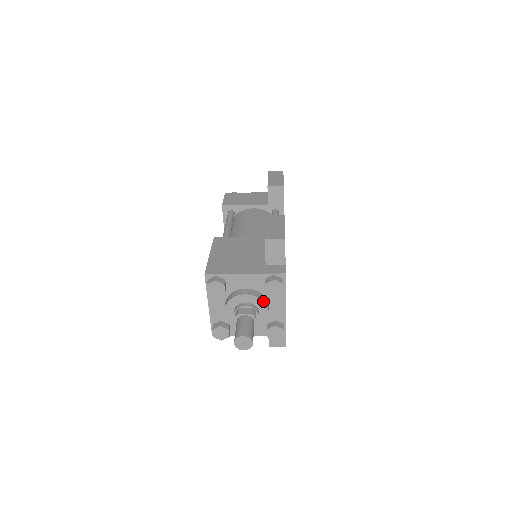
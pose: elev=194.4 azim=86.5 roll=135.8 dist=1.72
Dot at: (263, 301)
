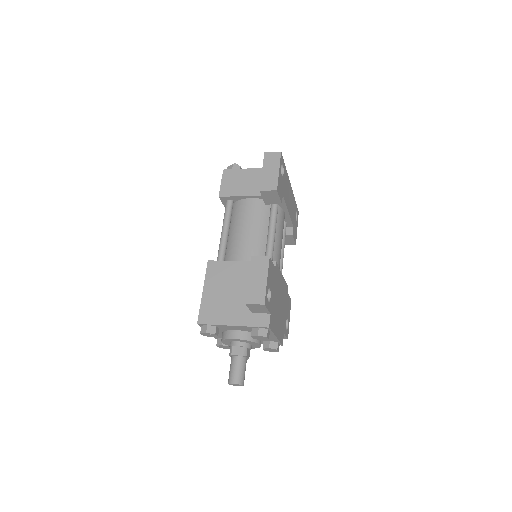
Dot at: (253, 342)
